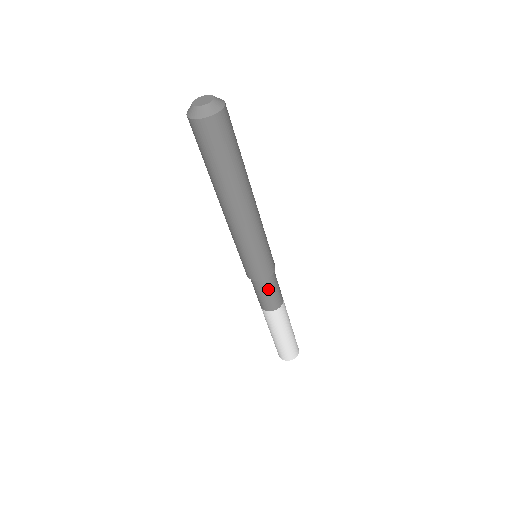
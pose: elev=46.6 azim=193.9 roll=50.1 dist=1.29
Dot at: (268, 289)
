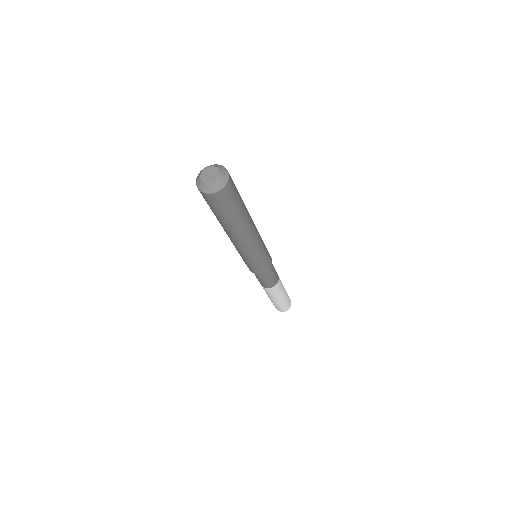
Dot at: (268, 276)
